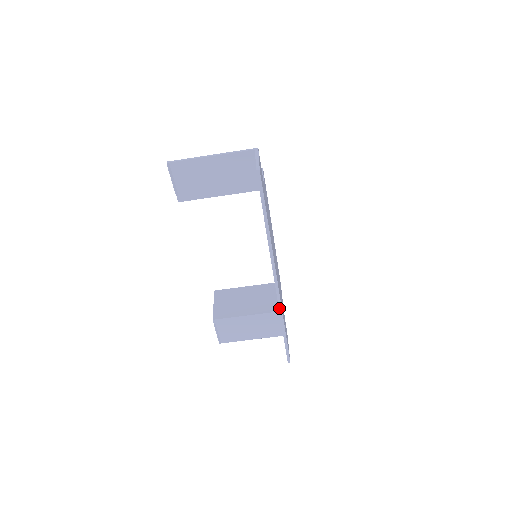
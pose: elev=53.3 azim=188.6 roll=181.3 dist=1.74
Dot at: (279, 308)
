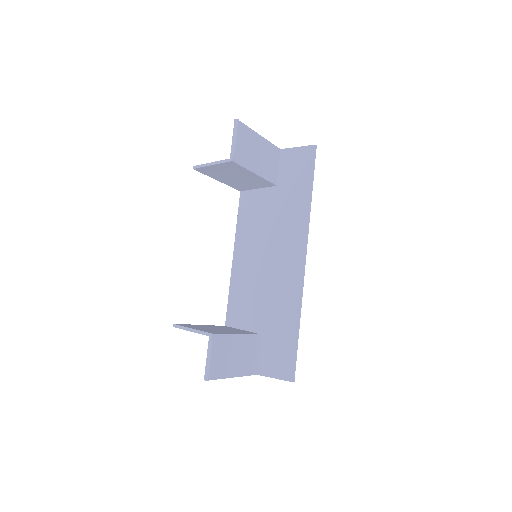
Dot at: (301, 294)
